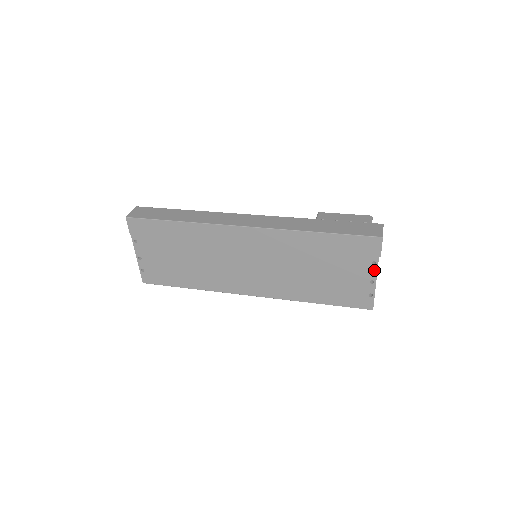
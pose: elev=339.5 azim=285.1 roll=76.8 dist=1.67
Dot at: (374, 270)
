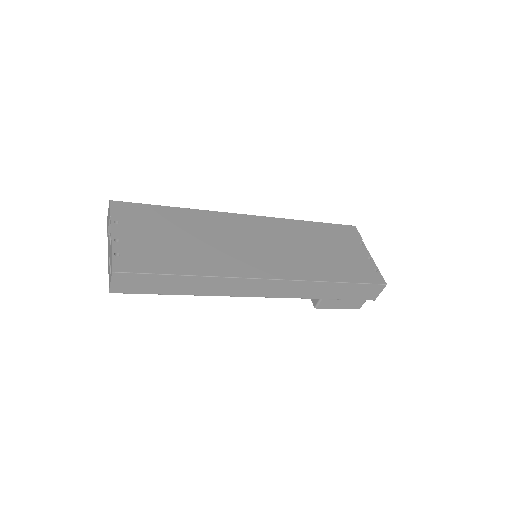
Dot at: (365, 249)
